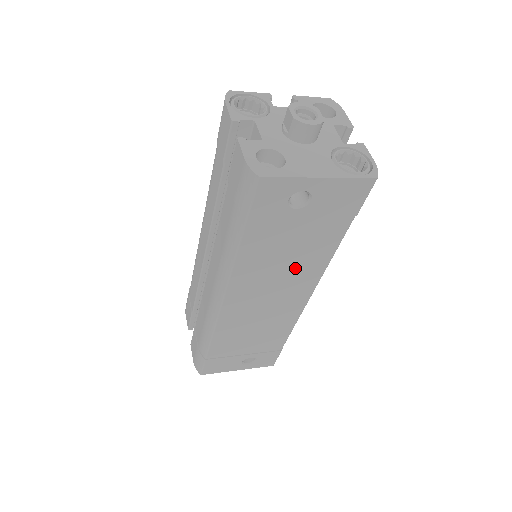
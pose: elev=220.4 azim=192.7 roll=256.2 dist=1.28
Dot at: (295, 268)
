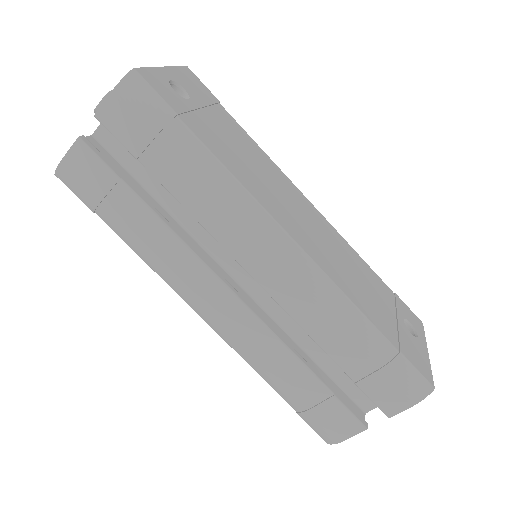
Dot at: (265, 171)
